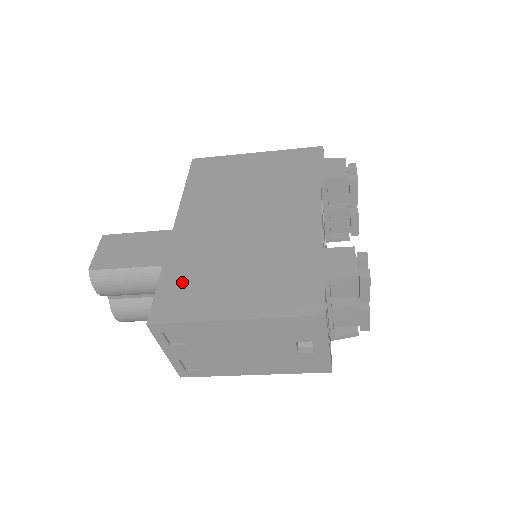
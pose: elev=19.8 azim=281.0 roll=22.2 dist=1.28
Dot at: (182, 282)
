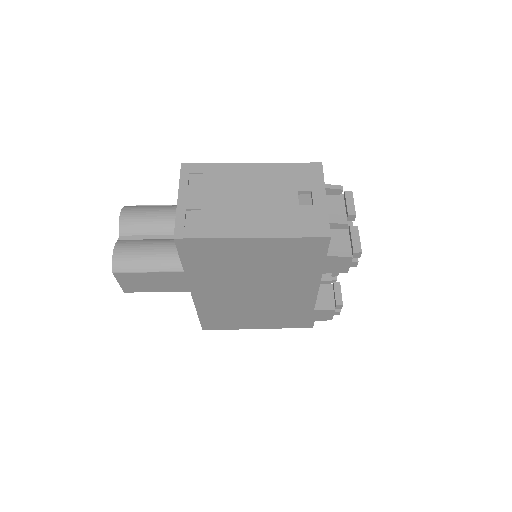
Dot at: occluded
